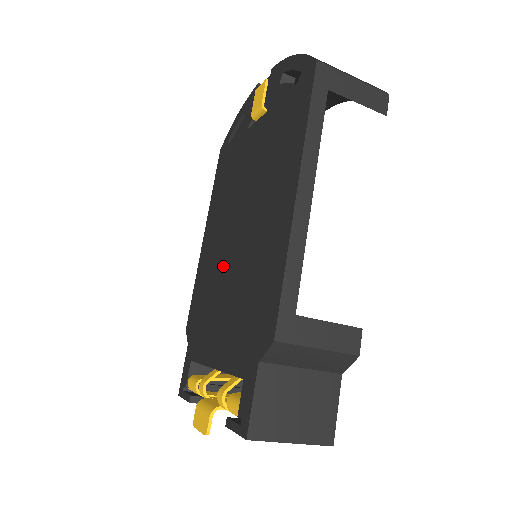
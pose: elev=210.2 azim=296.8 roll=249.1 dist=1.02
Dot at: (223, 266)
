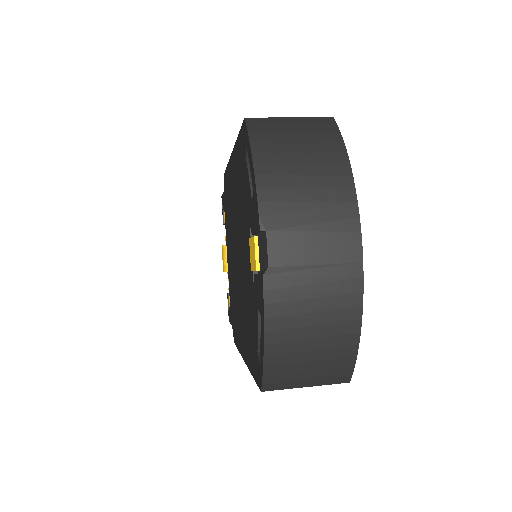
Dot at: (232, 239)
